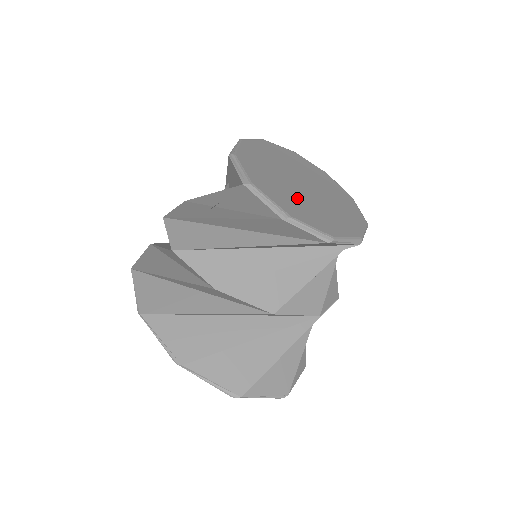
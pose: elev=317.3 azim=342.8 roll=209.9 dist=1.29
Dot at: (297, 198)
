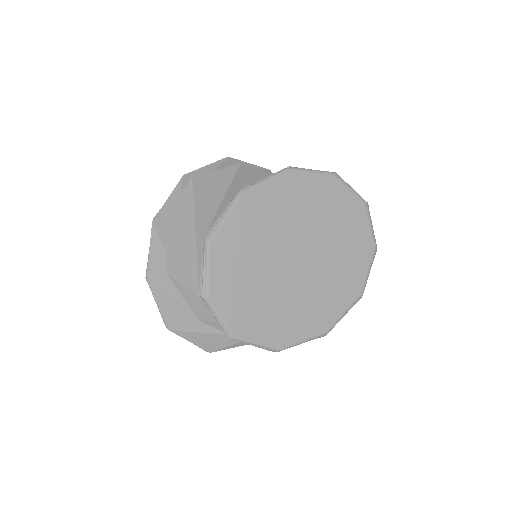
Dot at: (255, 277)
